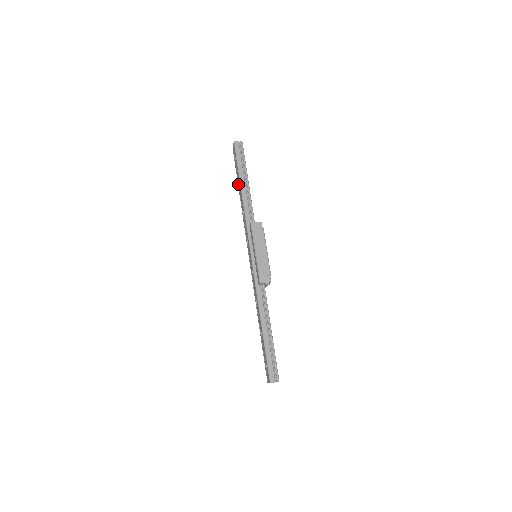
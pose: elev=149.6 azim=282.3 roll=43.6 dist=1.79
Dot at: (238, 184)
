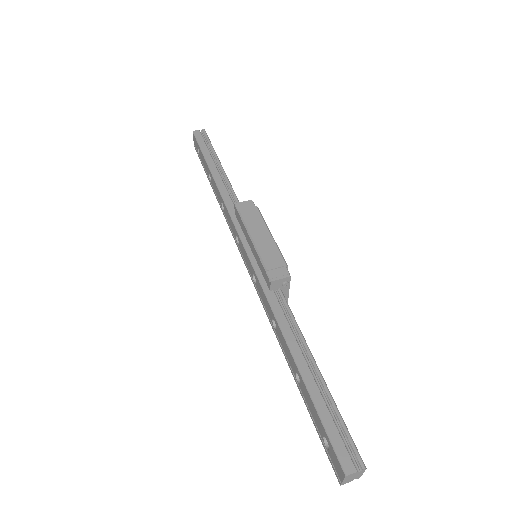
Dot at: (209, 179)
